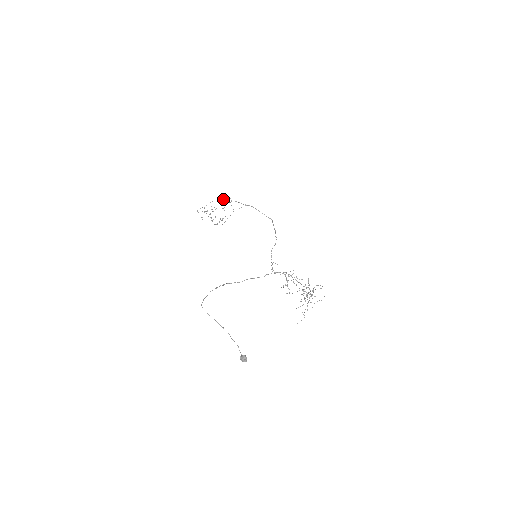
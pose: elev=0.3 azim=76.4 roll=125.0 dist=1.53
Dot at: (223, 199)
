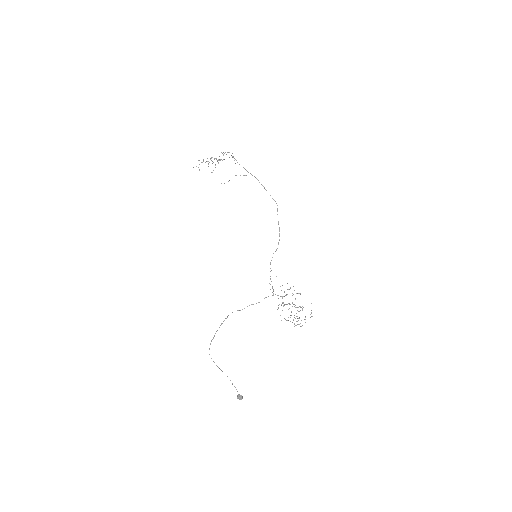
Dot at: occluded
